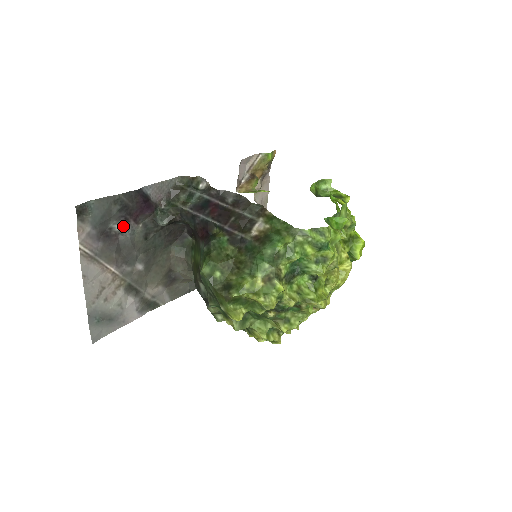
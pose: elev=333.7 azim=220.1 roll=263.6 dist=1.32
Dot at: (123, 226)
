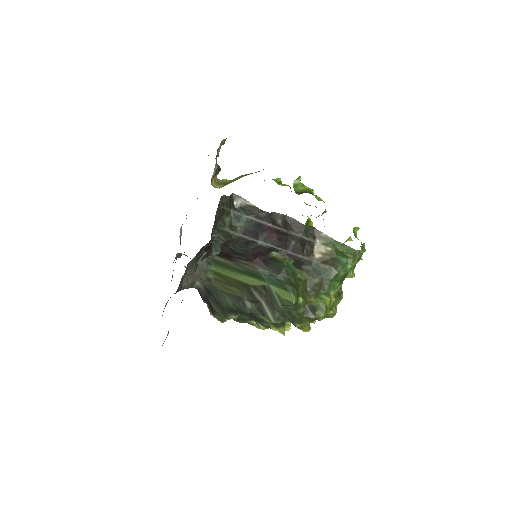
Dot at: occluded
